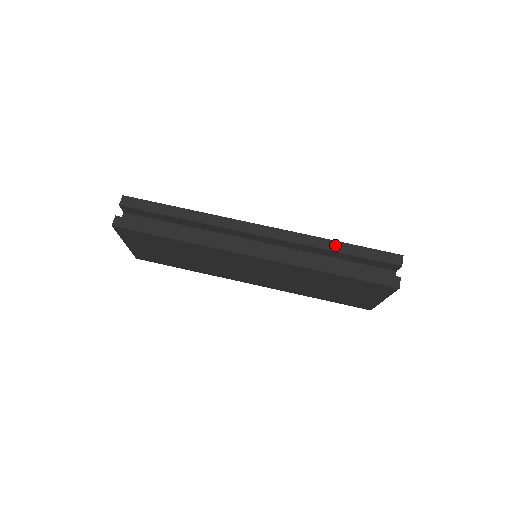
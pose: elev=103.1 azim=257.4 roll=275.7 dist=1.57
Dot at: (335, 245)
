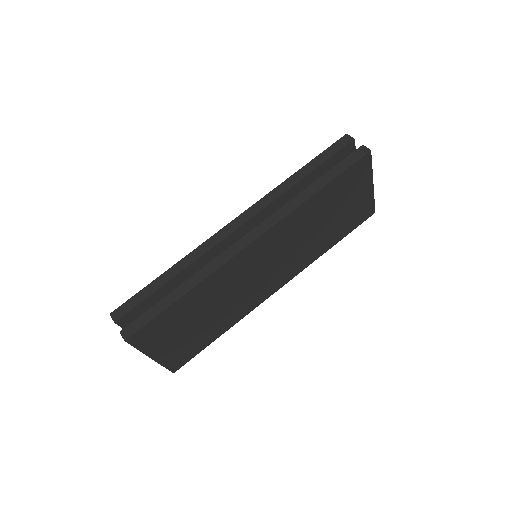
Dot at: (297, 176)
